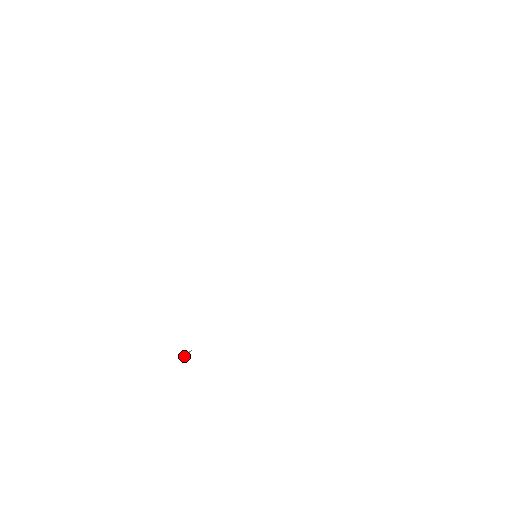
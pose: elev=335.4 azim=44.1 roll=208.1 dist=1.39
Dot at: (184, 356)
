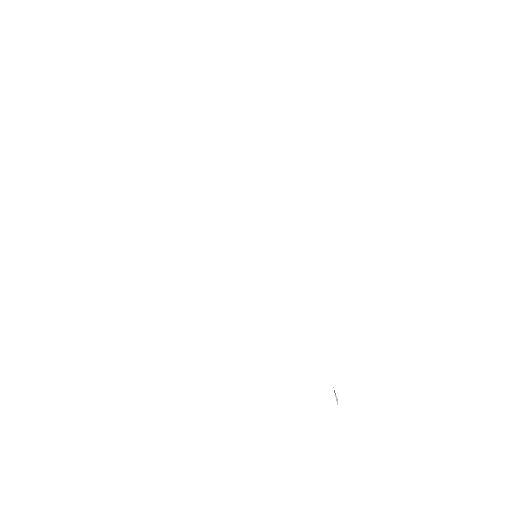
Dot at: (337, 402)
